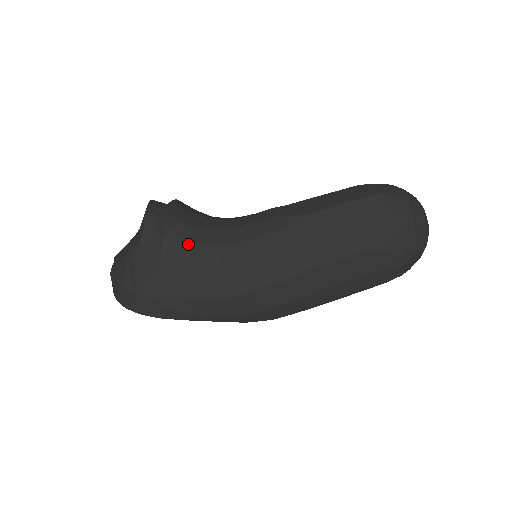
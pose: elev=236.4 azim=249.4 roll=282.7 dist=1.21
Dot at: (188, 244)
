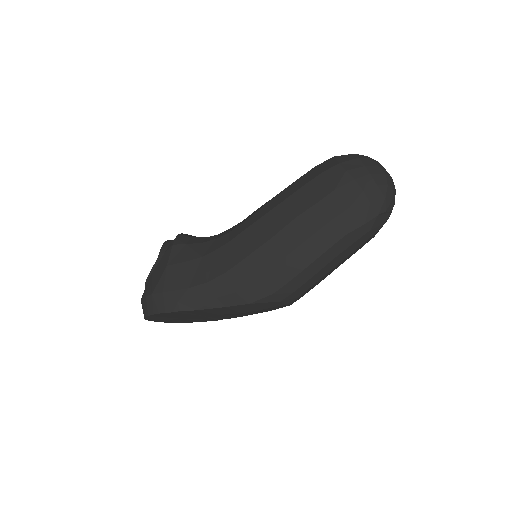
Dot at: (190, 245)
